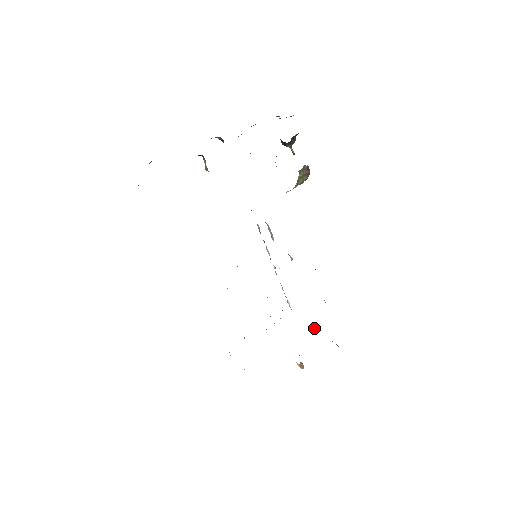
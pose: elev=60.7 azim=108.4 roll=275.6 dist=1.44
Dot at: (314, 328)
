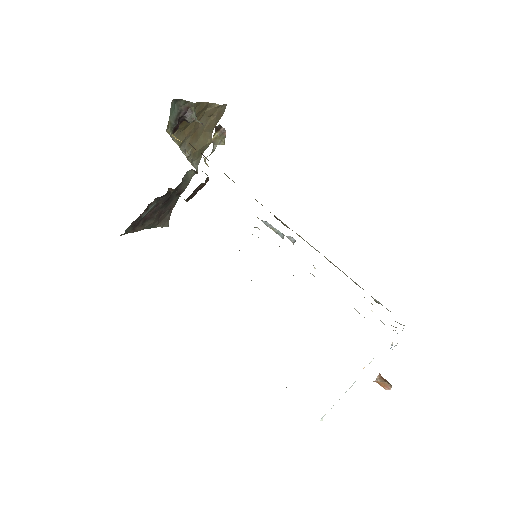
Dot at: occluded
